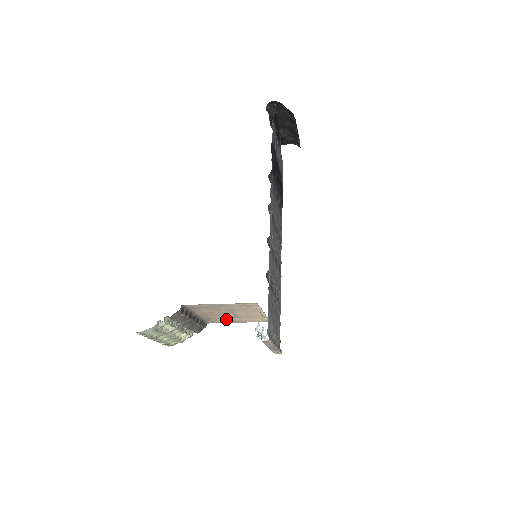
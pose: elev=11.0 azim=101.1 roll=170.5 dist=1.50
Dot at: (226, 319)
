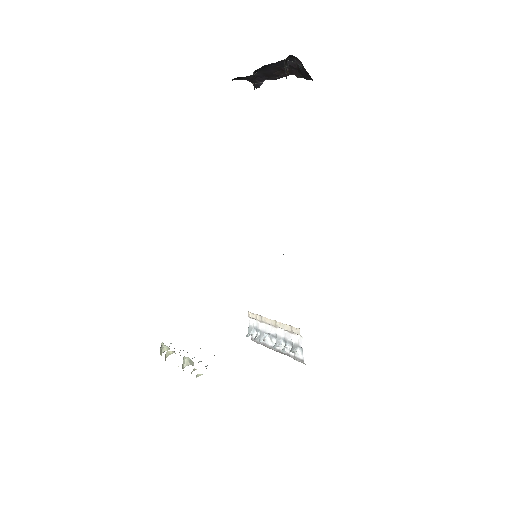
Dot at: occluded
